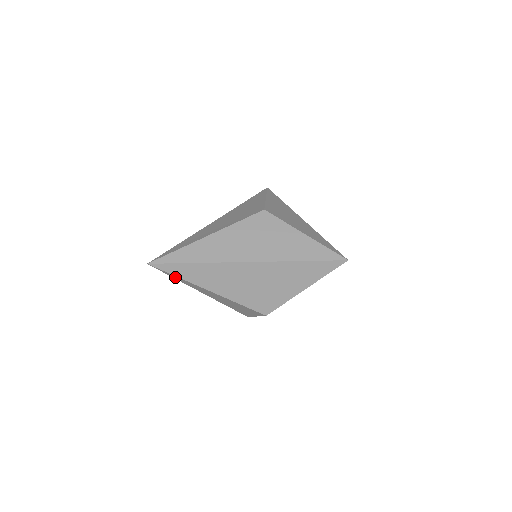
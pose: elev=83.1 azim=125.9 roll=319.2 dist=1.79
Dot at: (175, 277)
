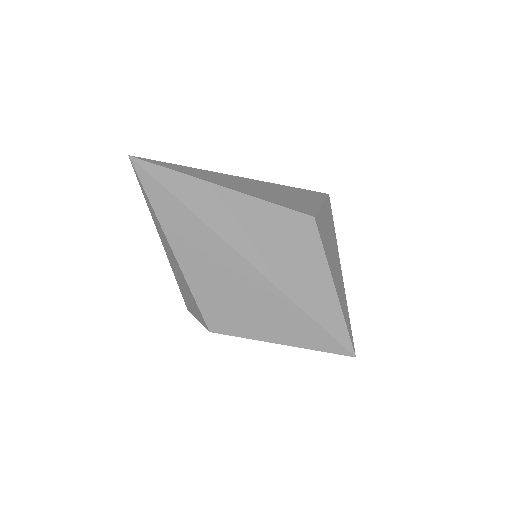
Dot at: (147, 200)
